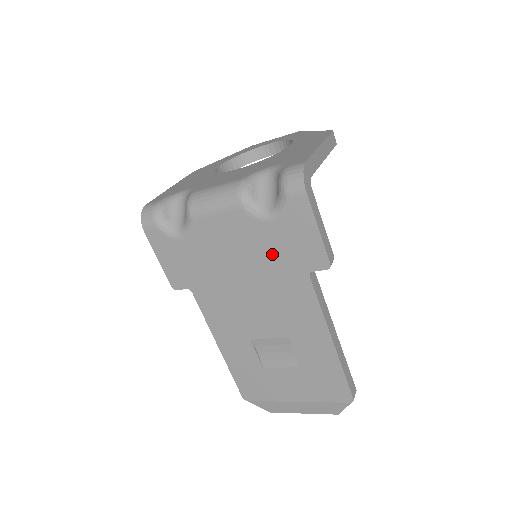
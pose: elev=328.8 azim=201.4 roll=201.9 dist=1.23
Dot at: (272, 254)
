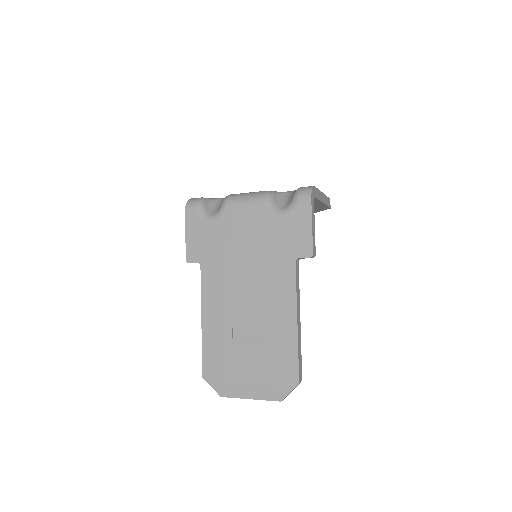
Dot at: (274, 241)
